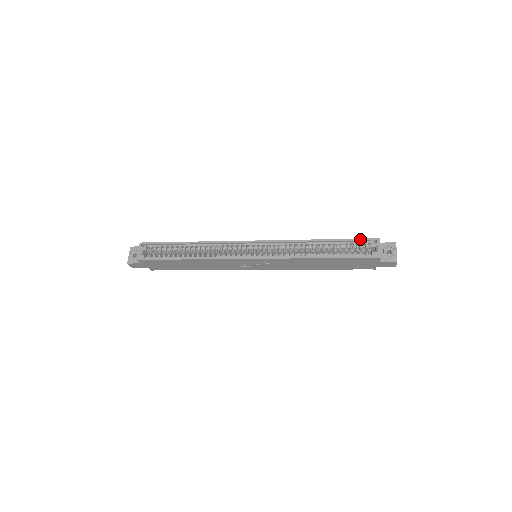
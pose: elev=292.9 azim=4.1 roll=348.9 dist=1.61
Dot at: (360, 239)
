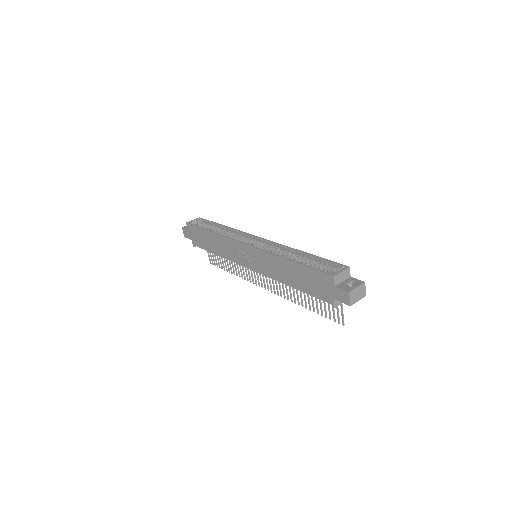
Dot at: (333, 261)
